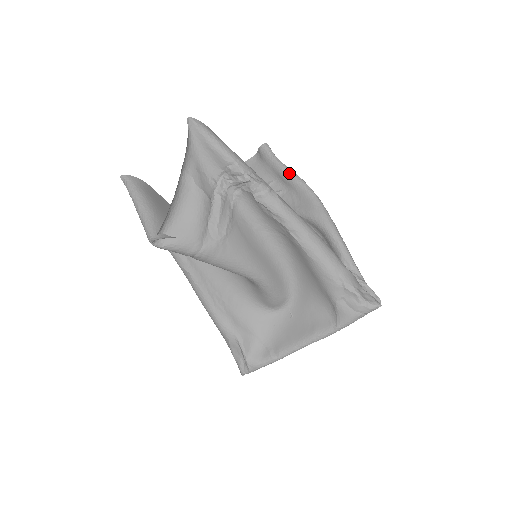
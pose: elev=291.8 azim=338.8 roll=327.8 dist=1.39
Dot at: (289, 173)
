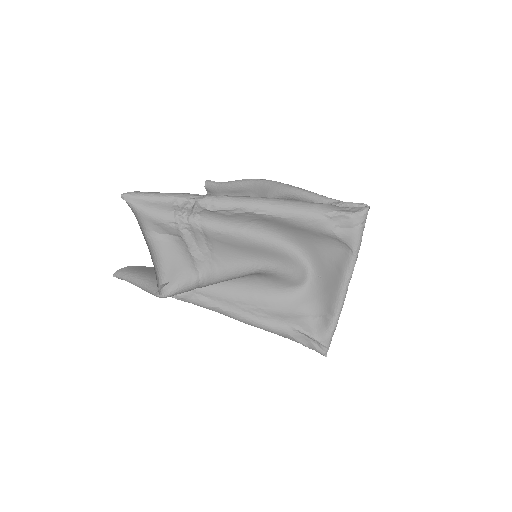
Dot at: (235, 183)
